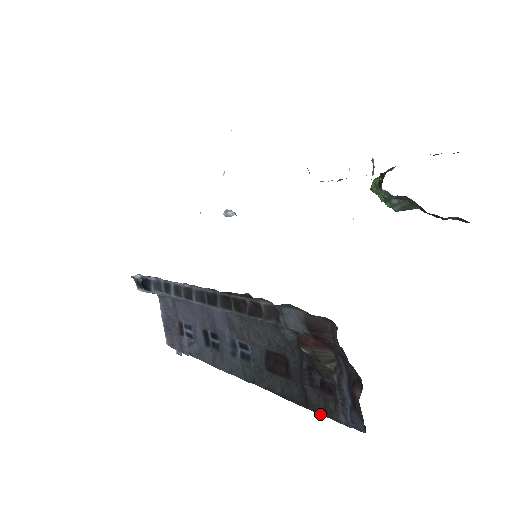
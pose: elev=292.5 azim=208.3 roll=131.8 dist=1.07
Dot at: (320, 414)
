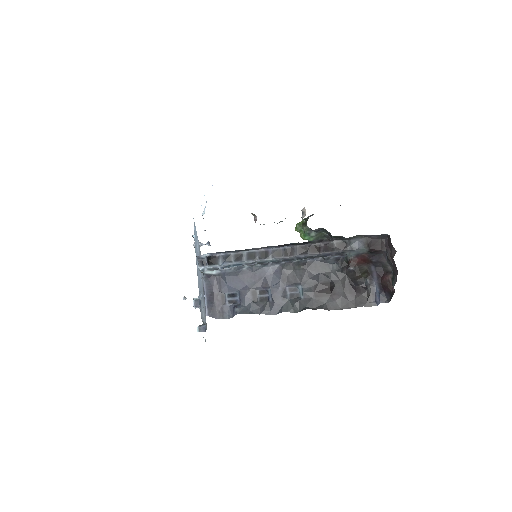
Dot at: occluded
